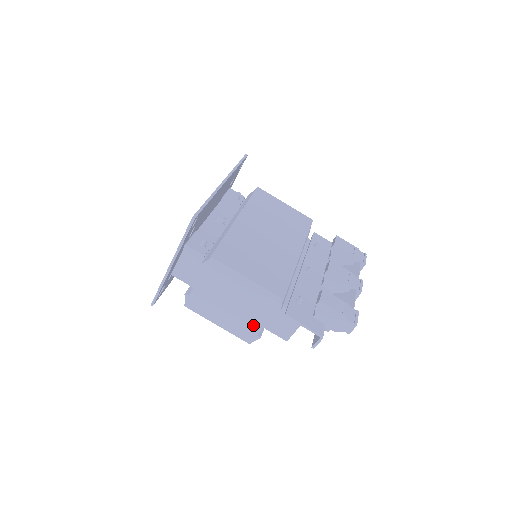
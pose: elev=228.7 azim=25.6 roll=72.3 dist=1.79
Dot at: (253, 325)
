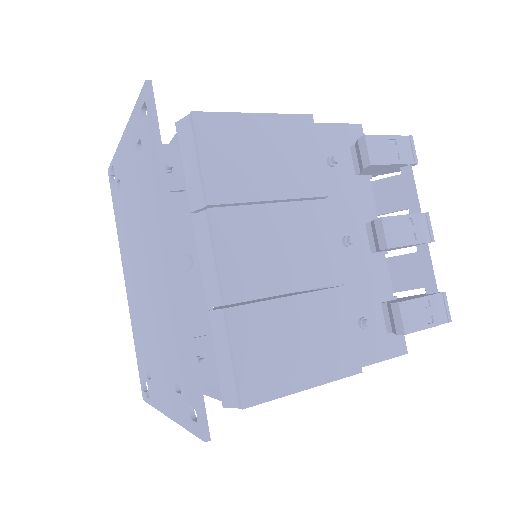
Dot at: occluded
